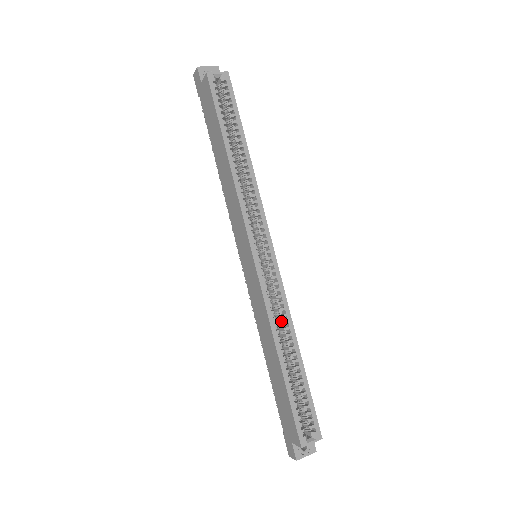
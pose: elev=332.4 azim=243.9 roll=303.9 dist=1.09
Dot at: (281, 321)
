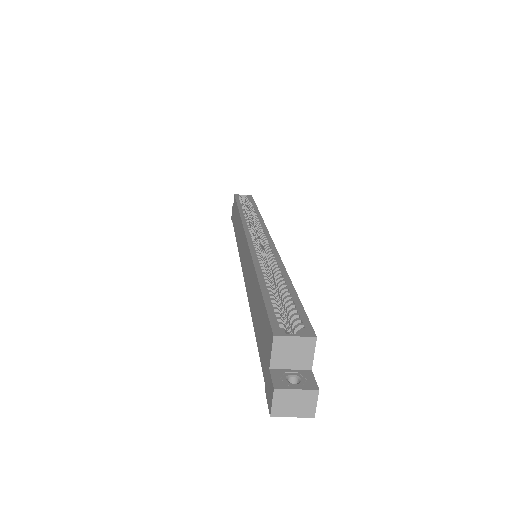
Dot at: (270, 267)
